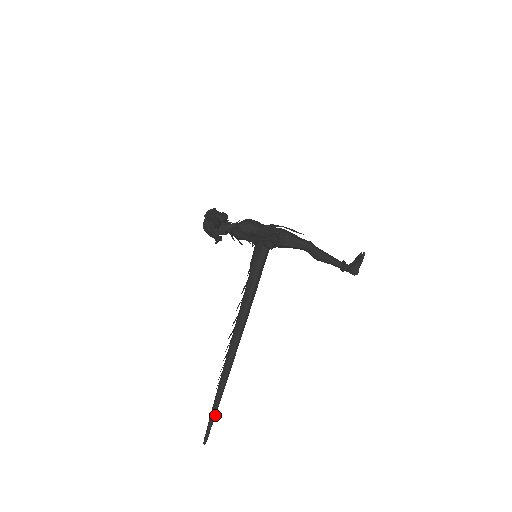
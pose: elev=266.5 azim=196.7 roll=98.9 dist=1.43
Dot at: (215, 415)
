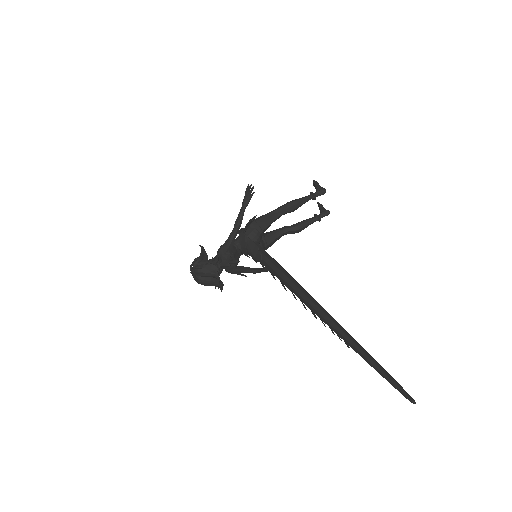
Dot at: (381, 367)
